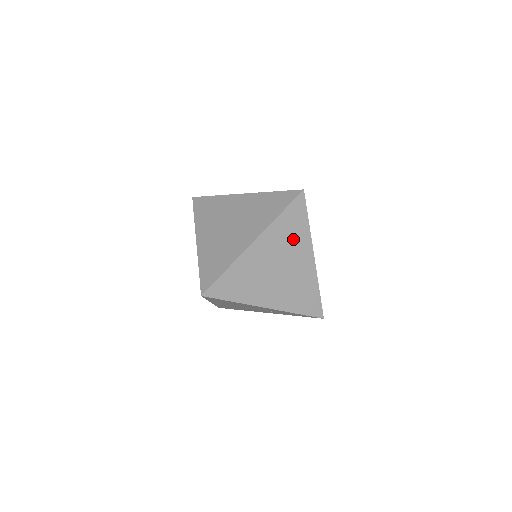
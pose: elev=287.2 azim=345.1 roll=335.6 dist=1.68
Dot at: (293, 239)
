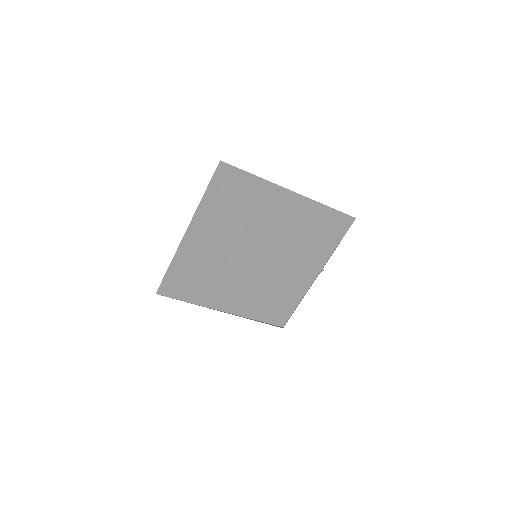
Dot at: (321, 232)
